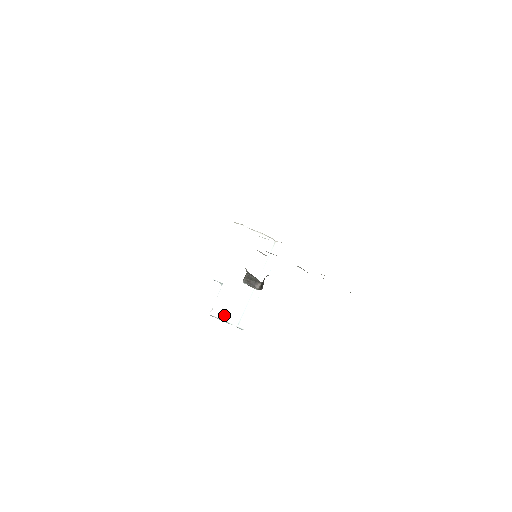
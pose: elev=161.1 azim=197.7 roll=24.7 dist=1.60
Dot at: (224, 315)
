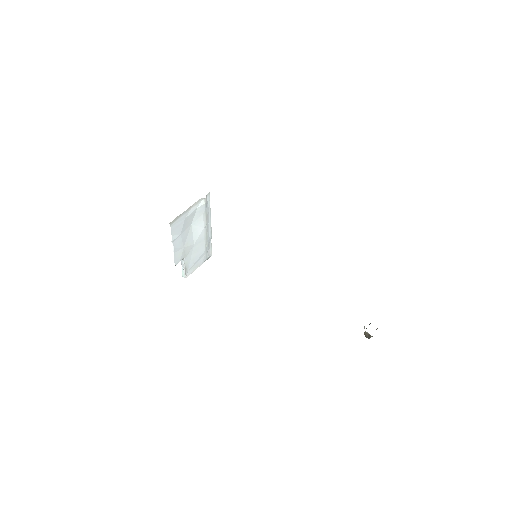
Dot at: (195, 267)
